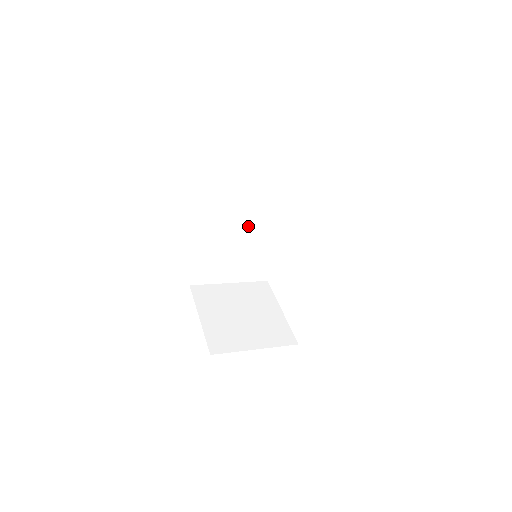
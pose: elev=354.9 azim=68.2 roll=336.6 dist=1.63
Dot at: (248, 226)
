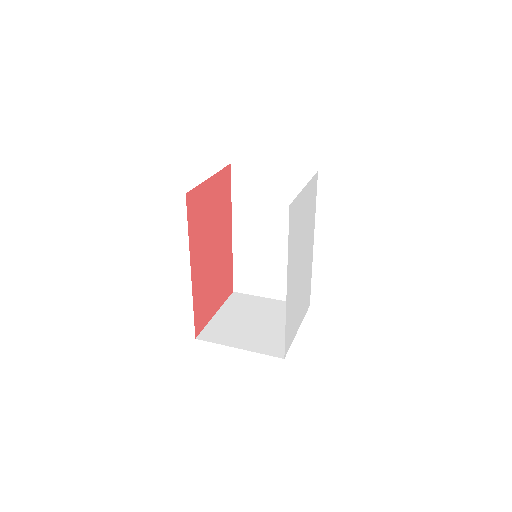
Dot at: (278, 237)
